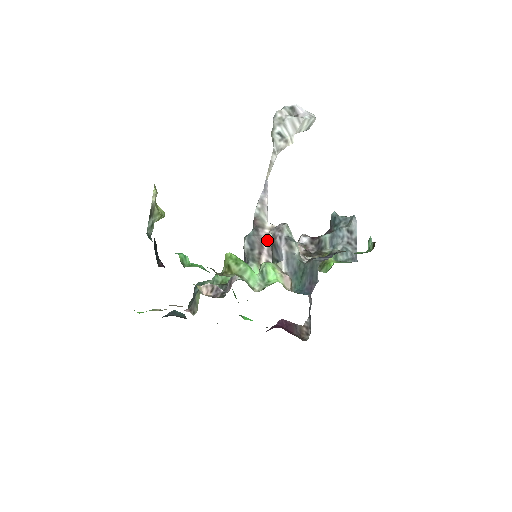
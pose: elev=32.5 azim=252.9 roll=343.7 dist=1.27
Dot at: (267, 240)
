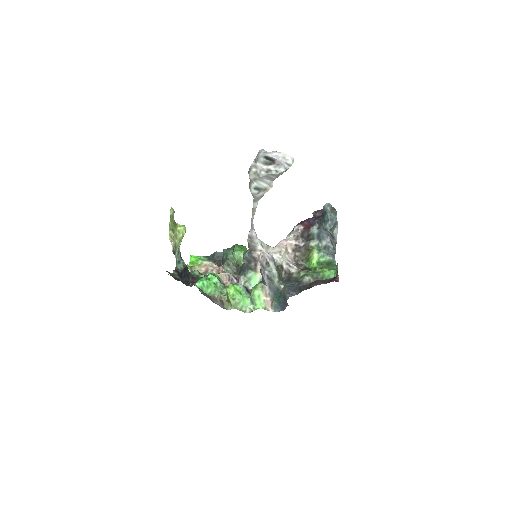
Dot at: occluded
